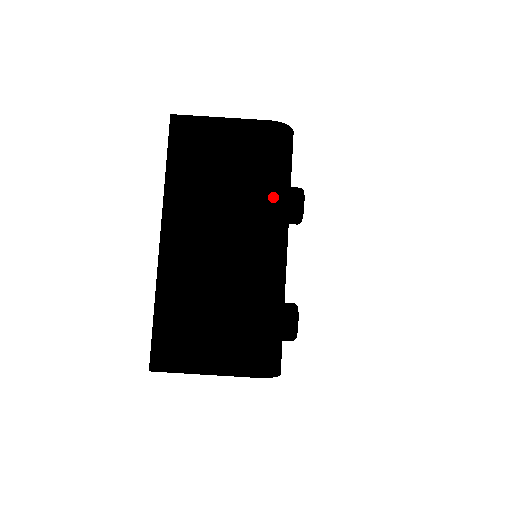
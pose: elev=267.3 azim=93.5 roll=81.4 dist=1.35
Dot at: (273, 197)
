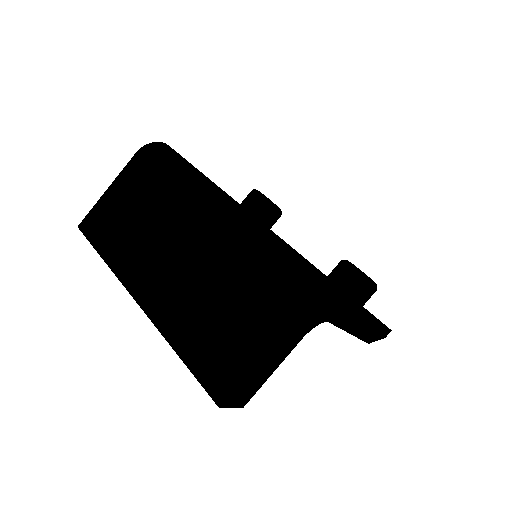
Dot at: (183, 184)
